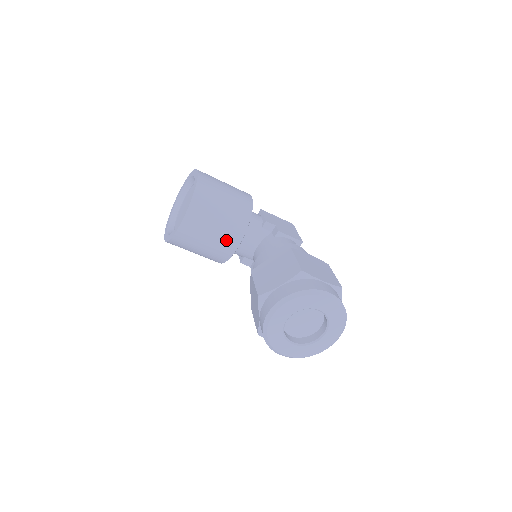
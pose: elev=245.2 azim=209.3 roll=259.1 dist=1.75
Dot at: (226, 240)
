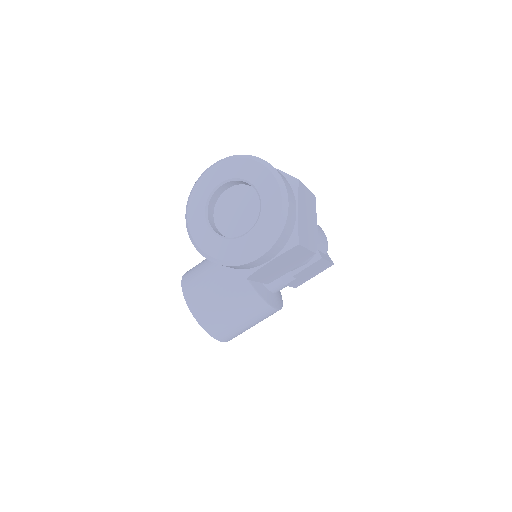
Dot at: (228, 277)
